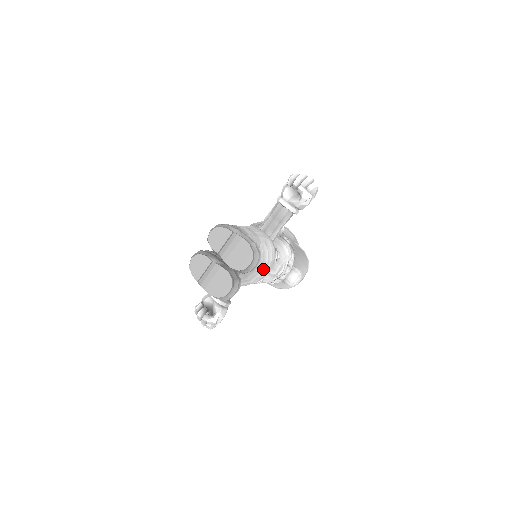
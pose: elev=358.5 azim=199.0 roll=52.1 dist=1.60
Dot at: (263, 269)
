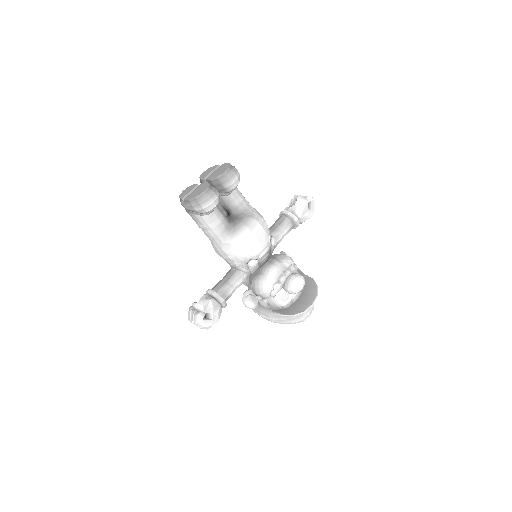
Dot at: (251, 226)
